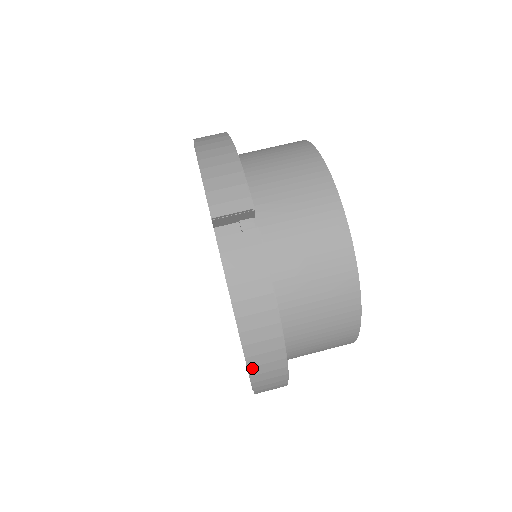
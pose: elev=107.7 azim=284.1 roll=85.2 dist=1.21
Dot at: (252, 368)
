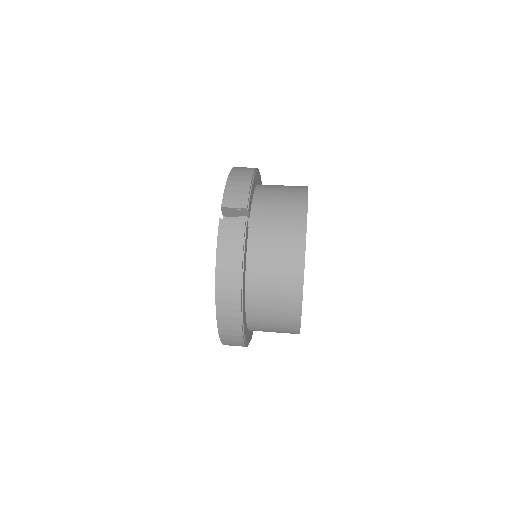
Dot at: (218, 309)
